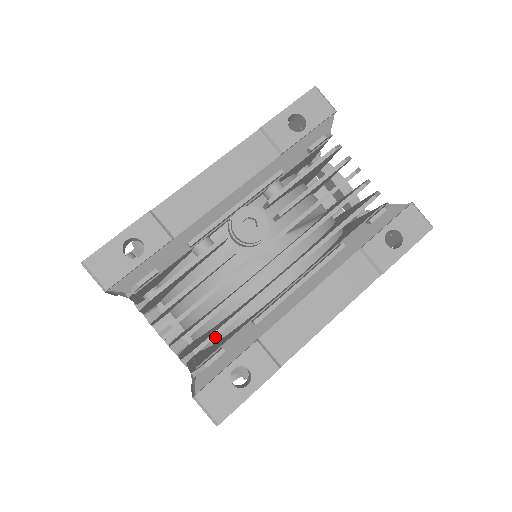
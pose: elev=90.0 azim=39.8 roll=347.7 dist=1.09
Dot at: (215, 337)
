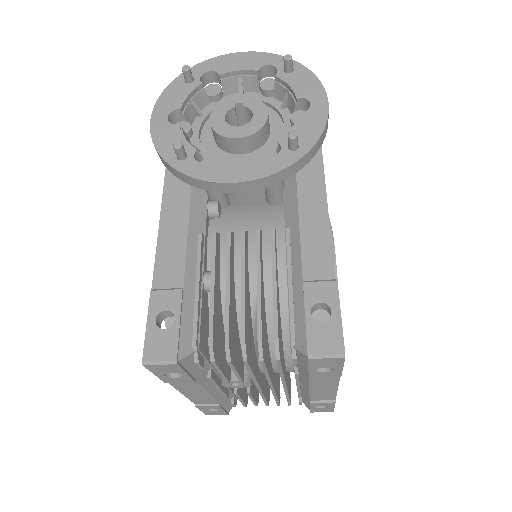
Dot at: occluded
